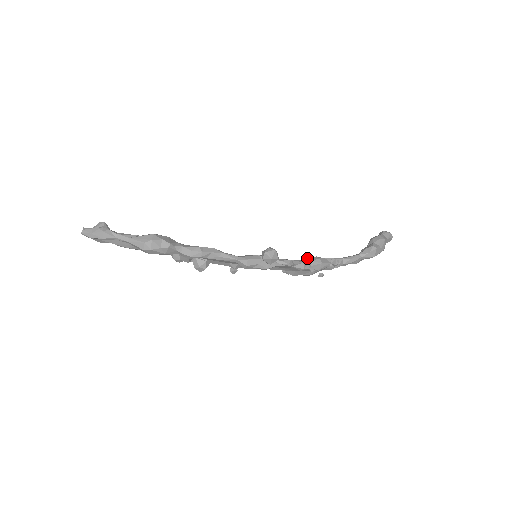
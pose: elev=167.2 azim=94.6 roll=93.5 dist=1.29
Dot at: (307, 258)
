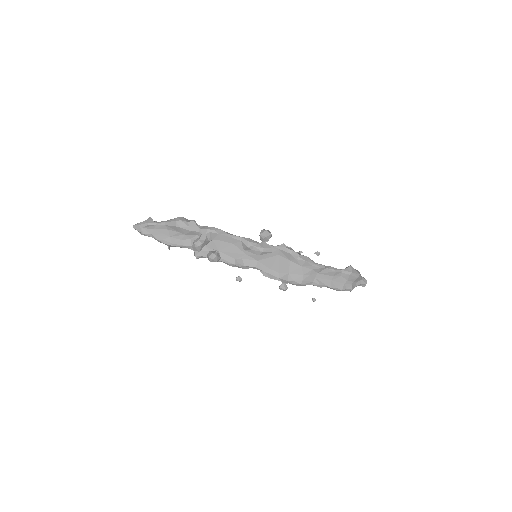
Dot at: occluded
